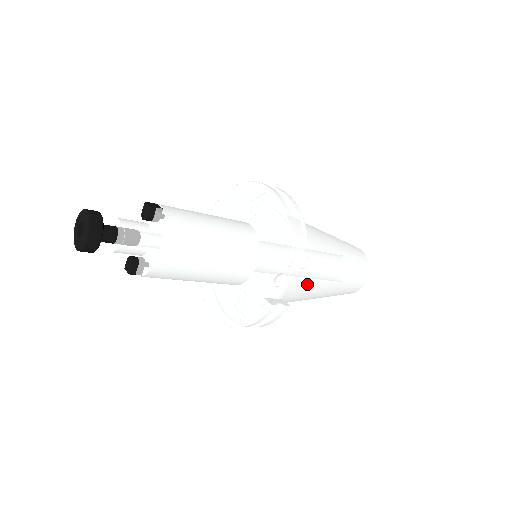
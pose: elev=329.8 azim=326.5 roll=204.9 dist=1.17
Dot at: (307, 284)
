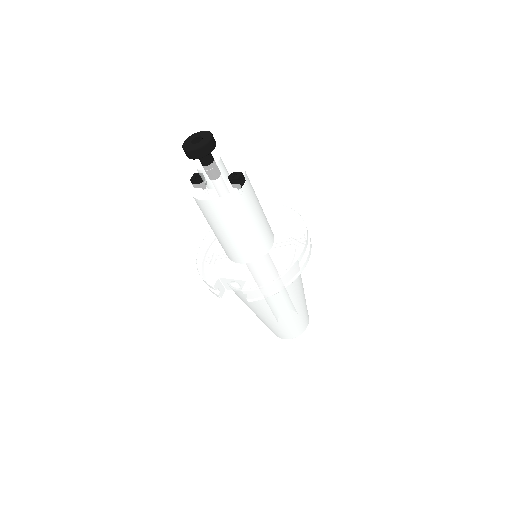
Dot at: (249, 302)
